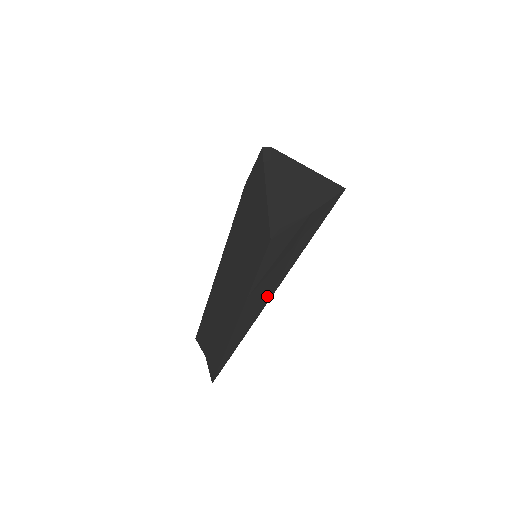
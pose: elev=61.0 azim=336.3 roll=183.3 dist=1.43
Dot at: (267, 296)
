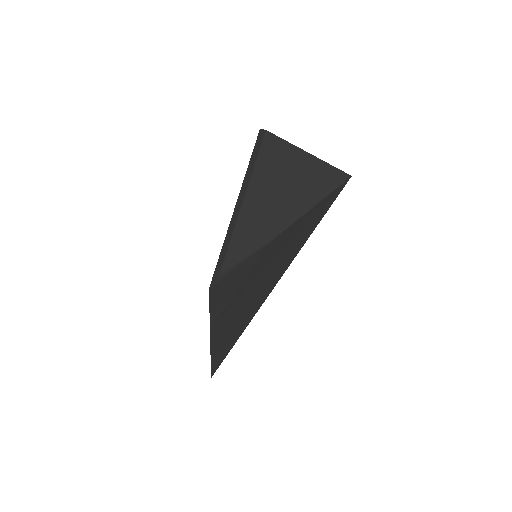
Dot at: (251, 309)
